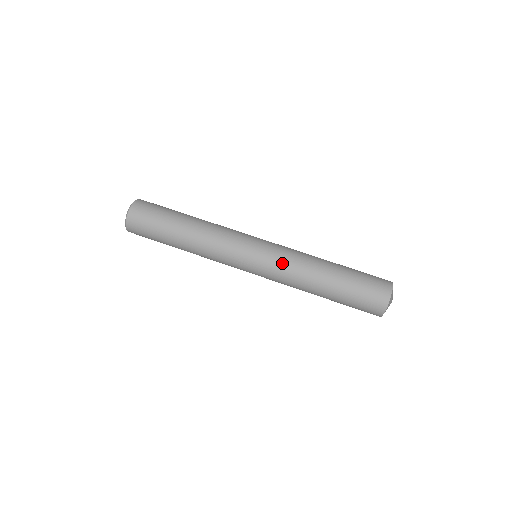
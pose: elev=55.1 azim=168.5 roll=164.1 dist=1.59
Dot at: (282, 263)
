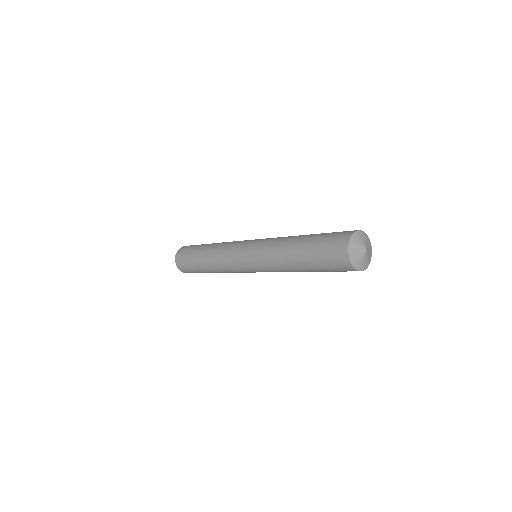
Dot at: (262, 250)
